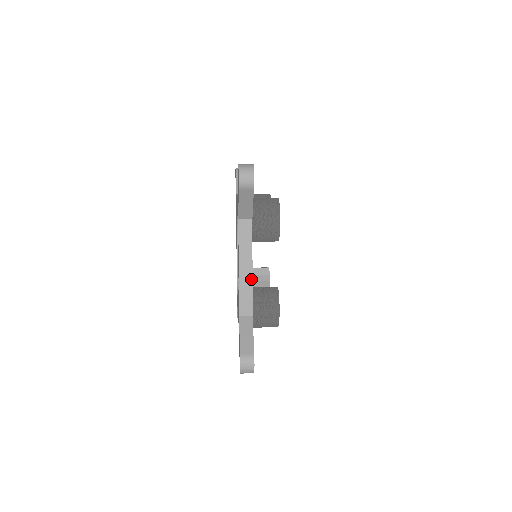
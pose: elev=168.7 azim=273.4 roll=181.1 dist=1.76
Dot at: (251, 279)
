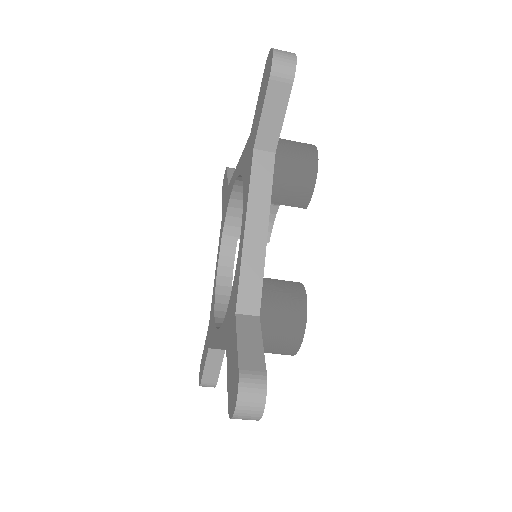
Dot at: (264, 249)
